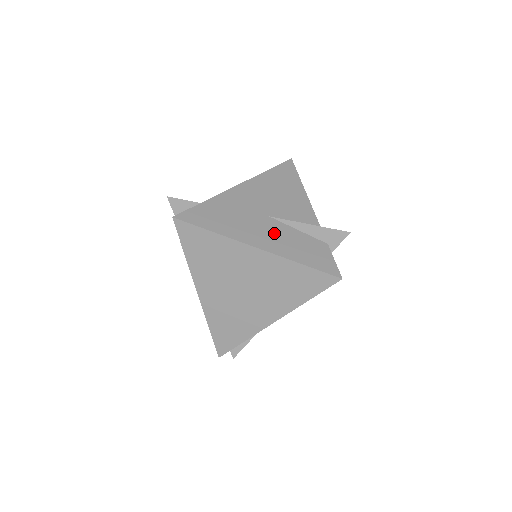
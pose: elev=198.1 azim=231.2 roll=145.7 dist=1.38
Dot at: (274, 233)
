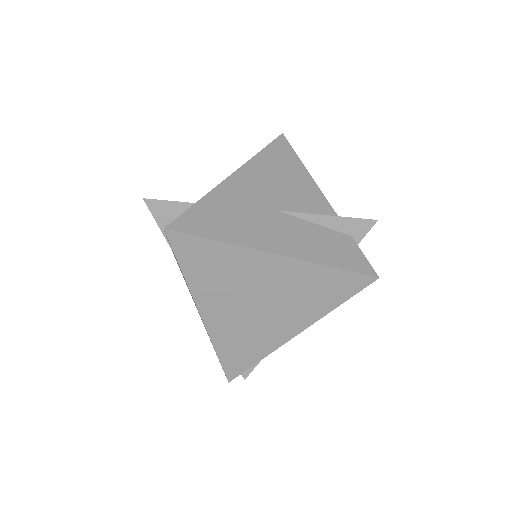
Dot at: (290, 232)
